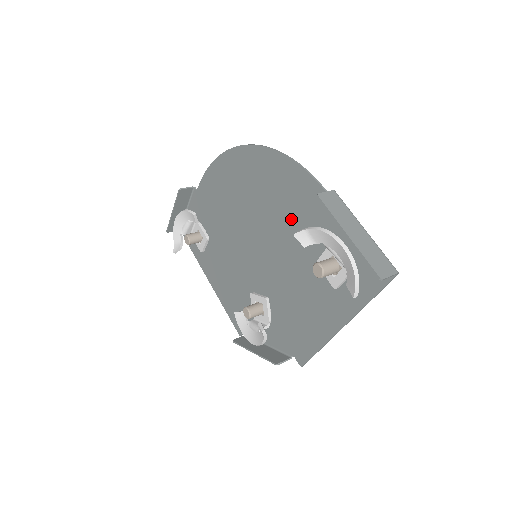
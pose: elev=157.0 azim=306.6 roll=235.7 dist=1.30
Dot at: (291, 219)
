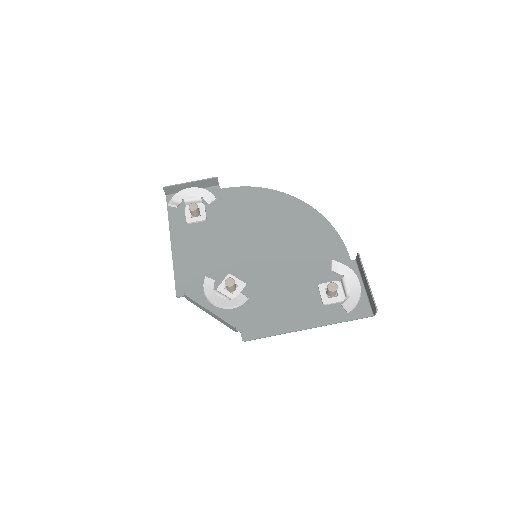
Dot at: (310, 254)
